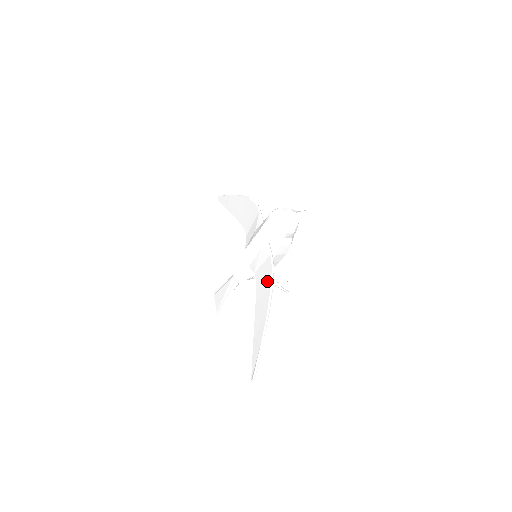
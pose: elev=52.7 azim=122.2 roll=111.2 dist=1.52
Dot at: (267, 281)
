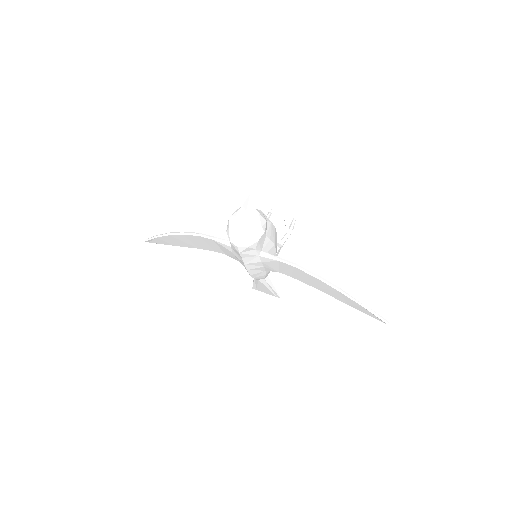
Dot at: (305, 276)
